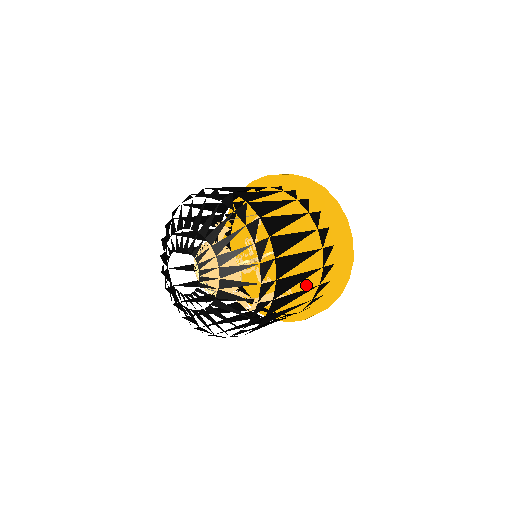
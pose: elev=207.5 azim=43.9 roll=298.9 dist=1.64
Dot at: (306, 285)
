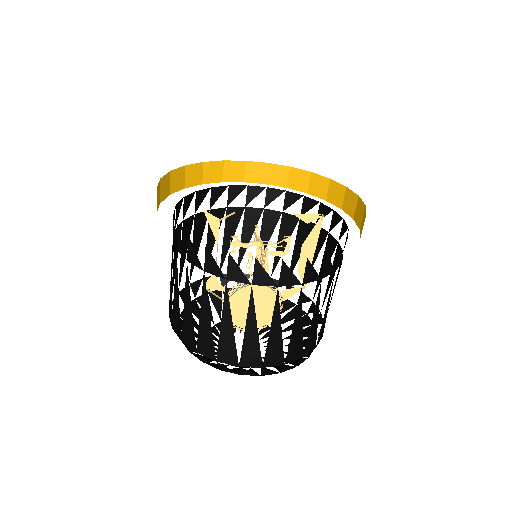
Dot at: occluded
